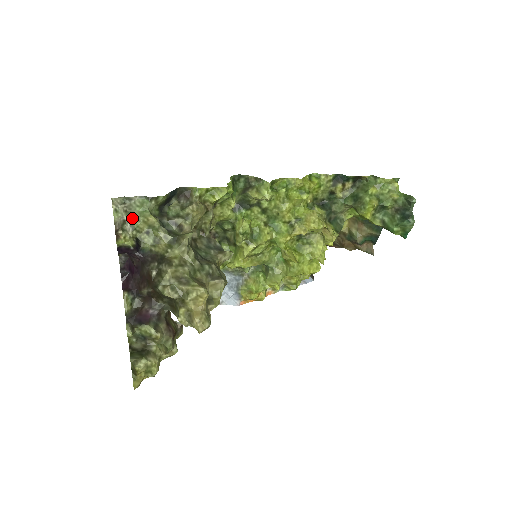
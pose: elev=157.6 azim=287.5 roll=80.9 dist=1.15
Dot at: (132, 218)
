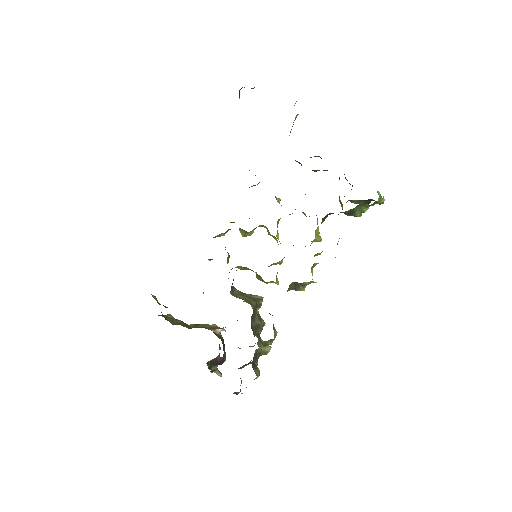
Dot at: occluded
